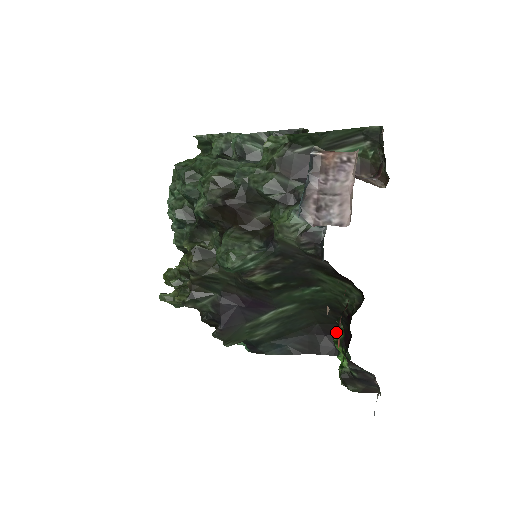
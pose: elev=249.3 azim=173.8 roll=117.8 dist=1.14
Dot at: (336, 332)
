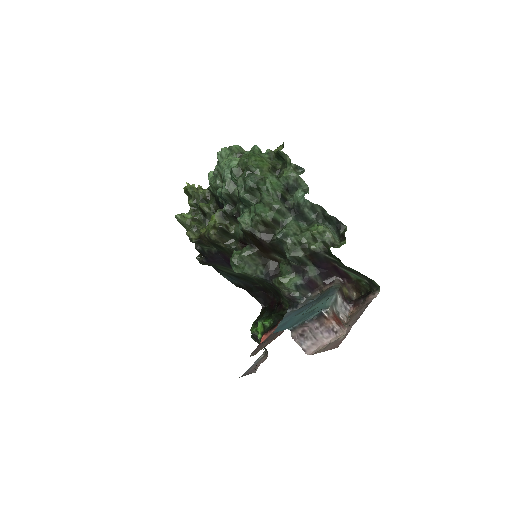
Dot at: (269, 295)
